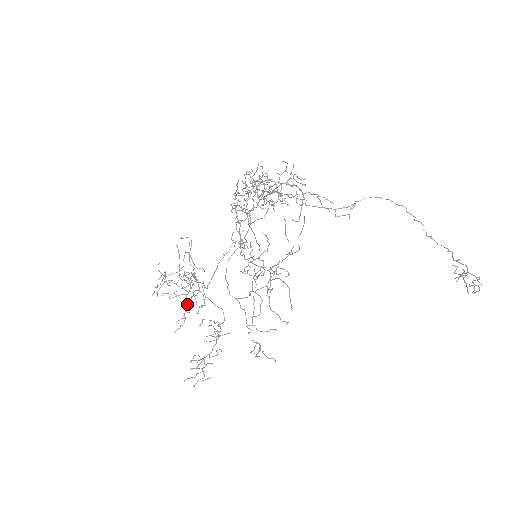
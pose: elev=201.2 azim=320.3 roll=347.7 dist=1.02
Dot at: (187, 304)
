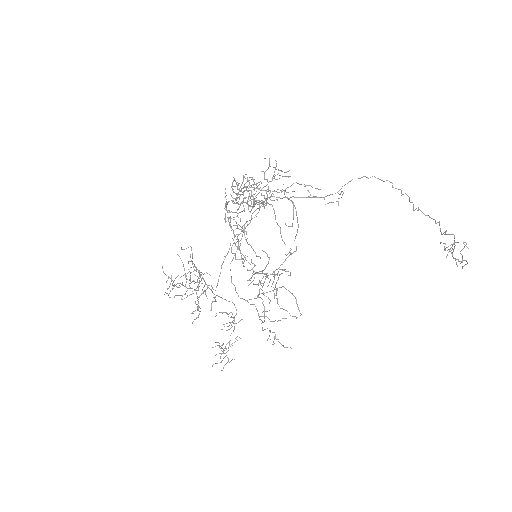
Dot at: (198, 299)
